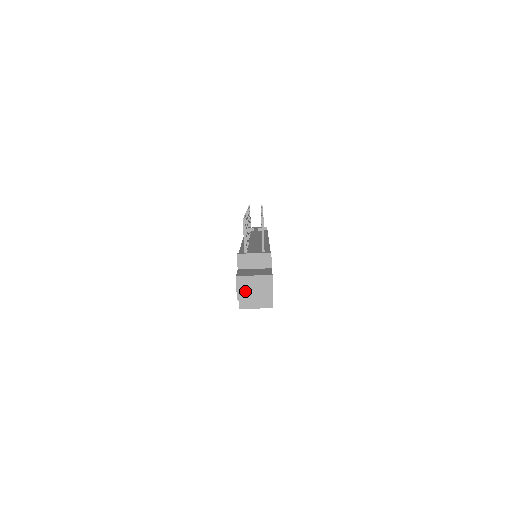
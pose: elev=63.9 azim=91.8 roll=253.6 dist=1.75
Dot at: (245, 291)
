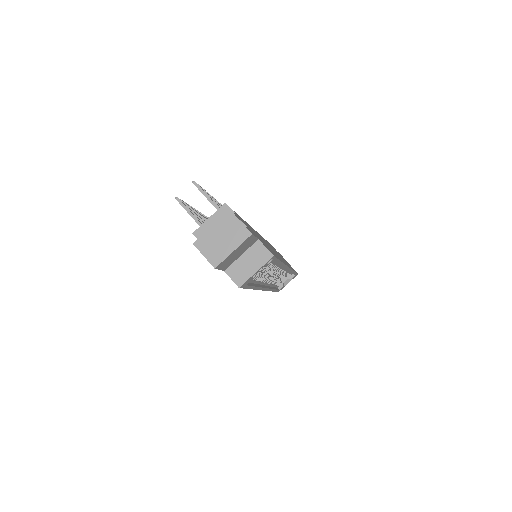
Dot at: (215, 251)
